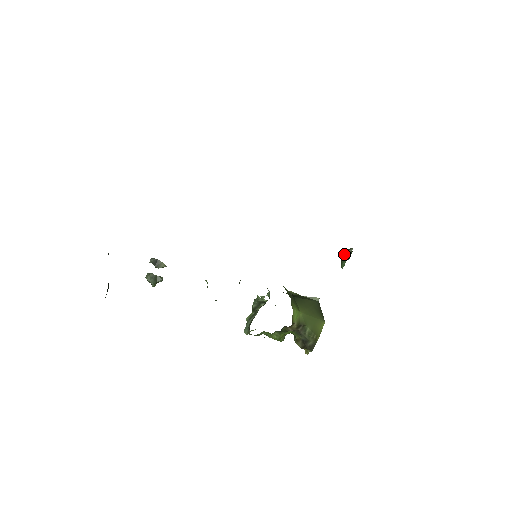
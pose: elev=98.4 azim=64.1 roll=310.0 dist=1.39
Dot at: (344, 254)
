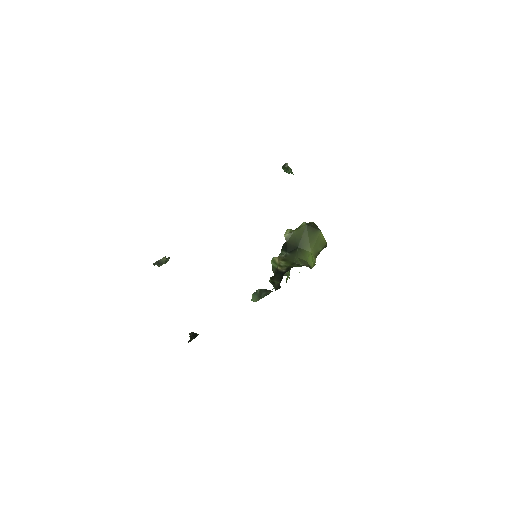
Dot at: (283, 168)
